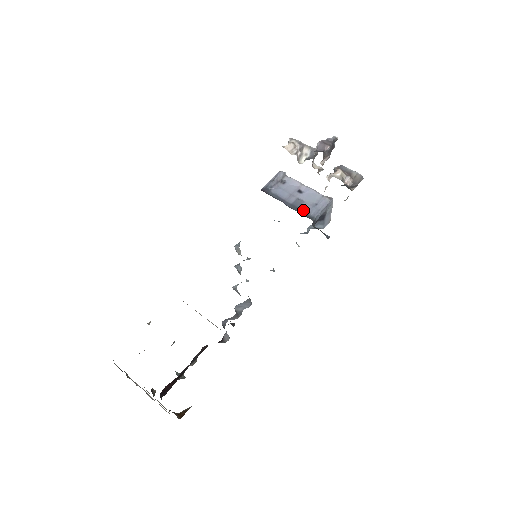
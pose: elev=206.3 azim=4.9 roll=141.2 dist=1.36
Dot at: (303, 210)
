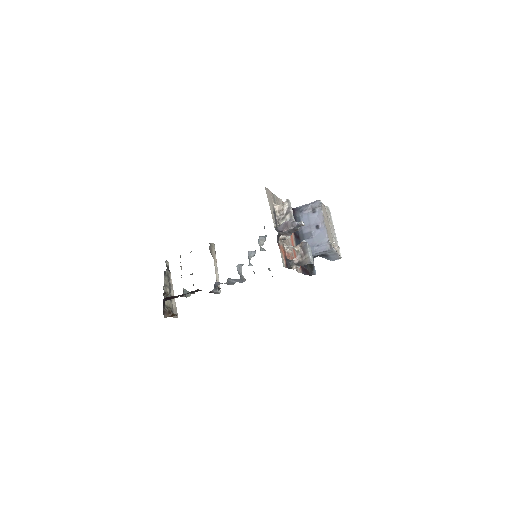
Dot at: occluded
